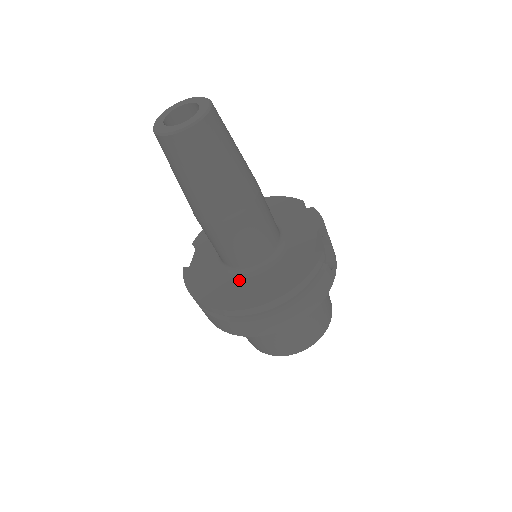
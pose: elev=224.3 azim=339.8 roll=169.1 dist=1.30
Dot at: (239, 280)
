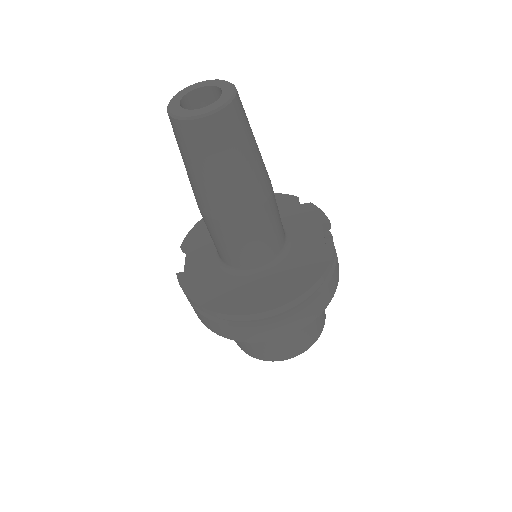
Dot at: (248, 282)
